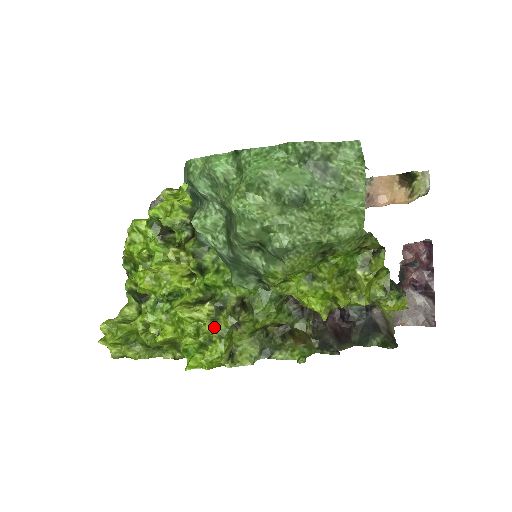
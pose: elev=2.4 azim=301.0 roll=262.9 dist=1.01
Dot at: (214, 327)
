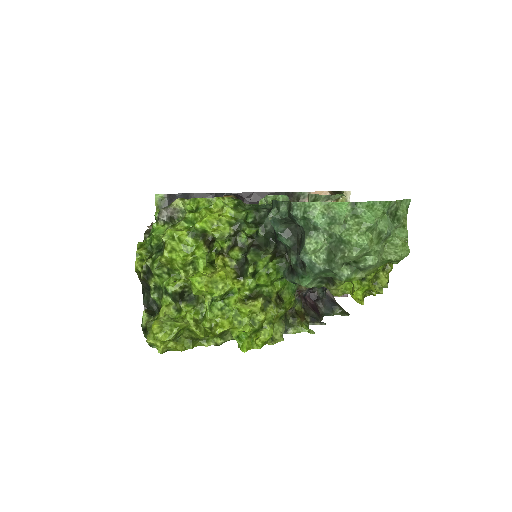
Dot at: (266, 316)
